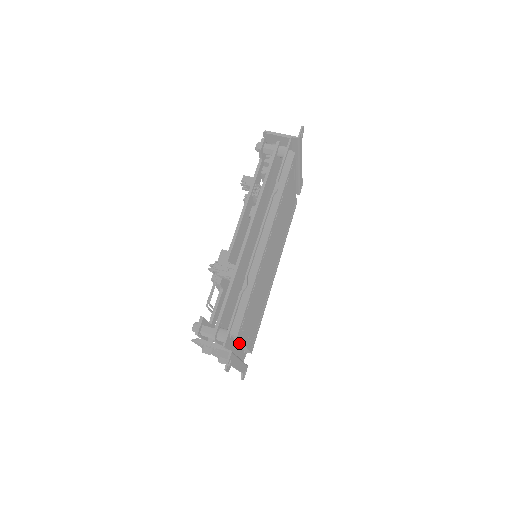
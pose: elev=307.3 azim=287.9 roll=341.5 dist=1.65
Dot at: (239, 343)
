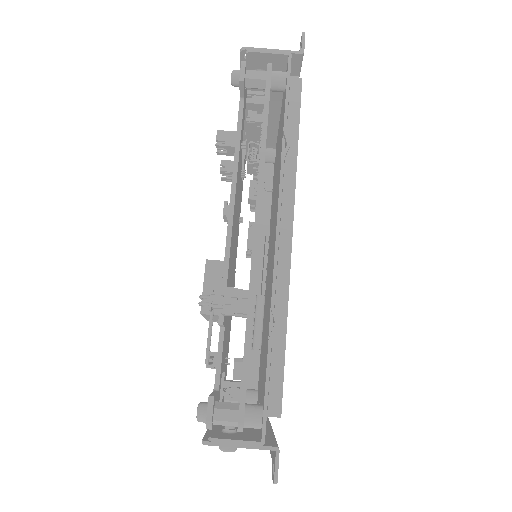
Dot at: occluded
